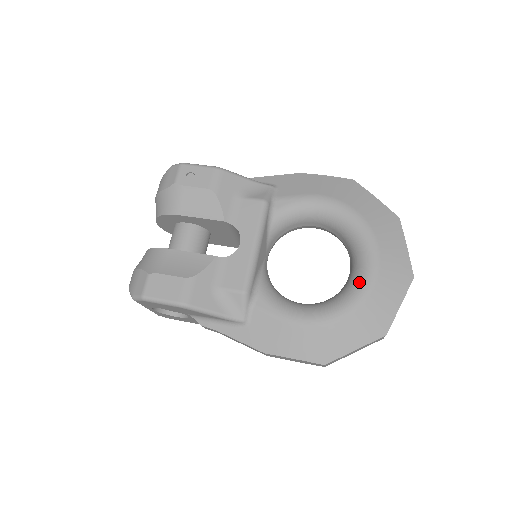
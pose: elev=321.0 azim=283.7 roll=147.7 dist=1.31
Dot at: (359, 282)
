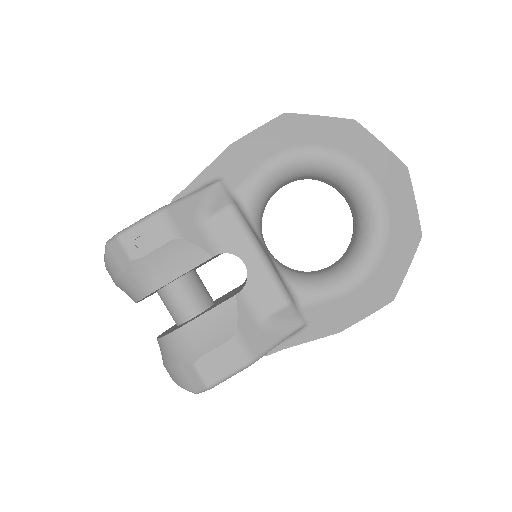
Dot at: (372, 211)
